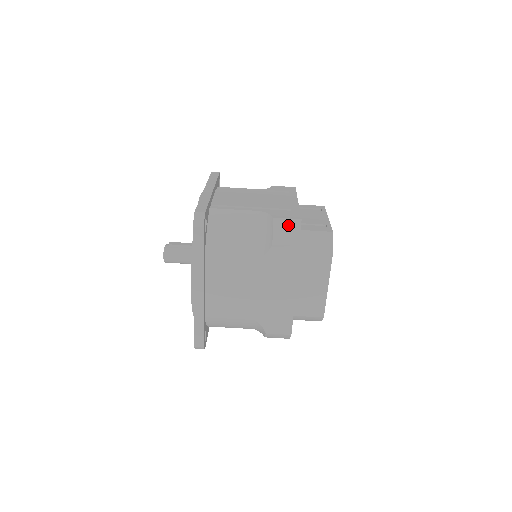
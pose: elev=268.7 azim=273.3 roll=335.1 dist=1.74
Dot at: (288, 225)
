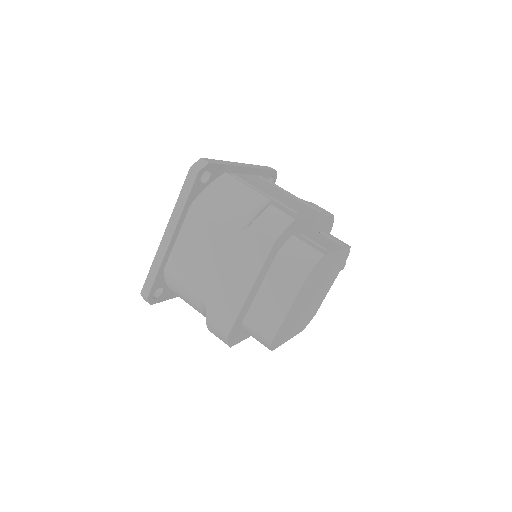
Dot at: (278, 217)
